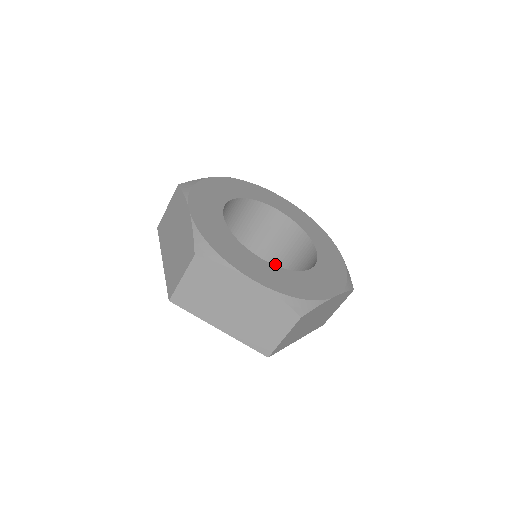
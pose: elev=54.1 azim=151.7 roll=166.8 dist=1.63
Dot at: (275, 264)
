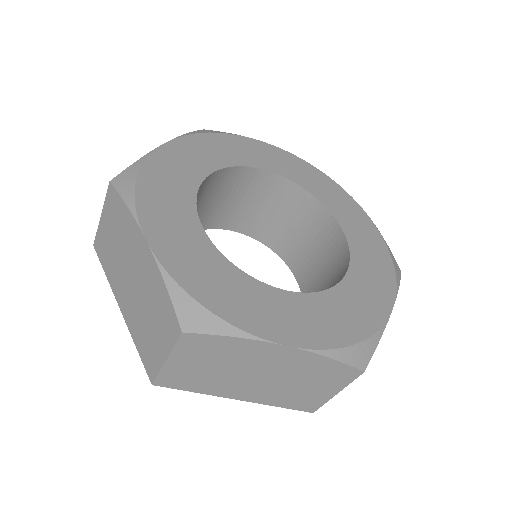
Dot at: occluded
